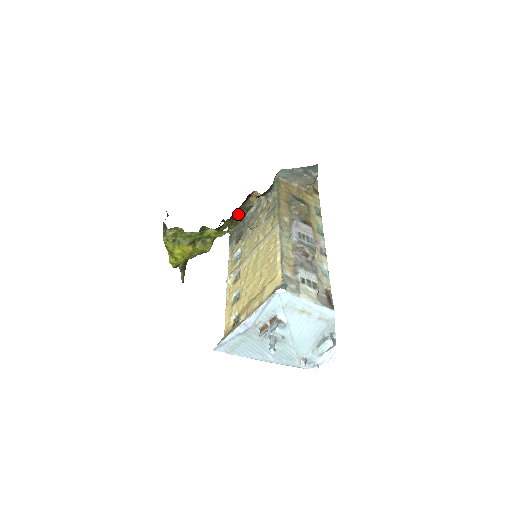
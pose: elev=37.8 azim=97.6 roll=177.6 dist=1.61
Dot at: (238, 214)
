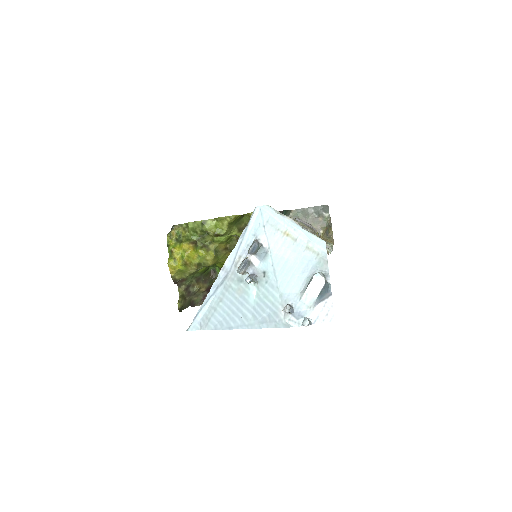
Dot at: (244, 225)
